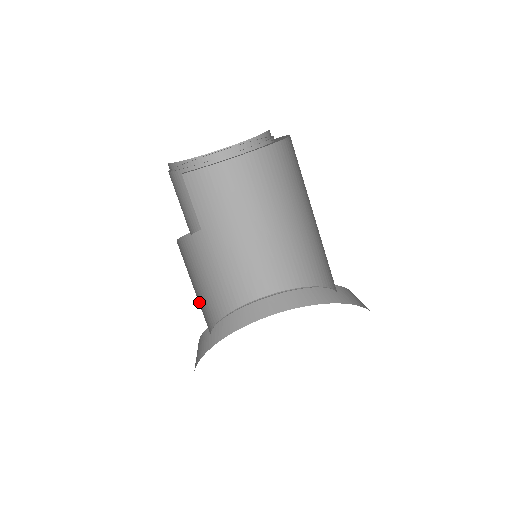
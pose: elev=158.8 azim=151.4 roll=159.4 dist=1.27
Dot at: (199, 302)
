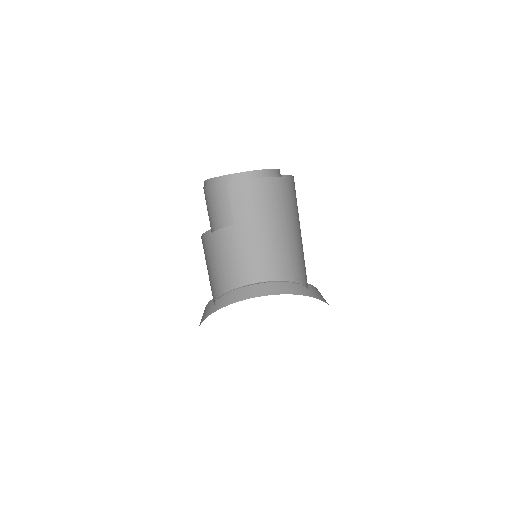
Dot at: (217, 273)
